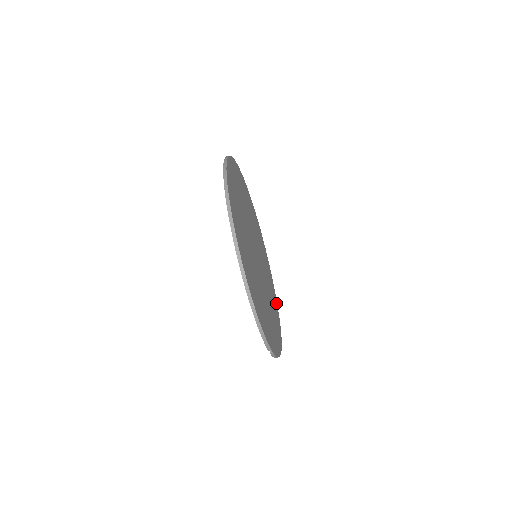
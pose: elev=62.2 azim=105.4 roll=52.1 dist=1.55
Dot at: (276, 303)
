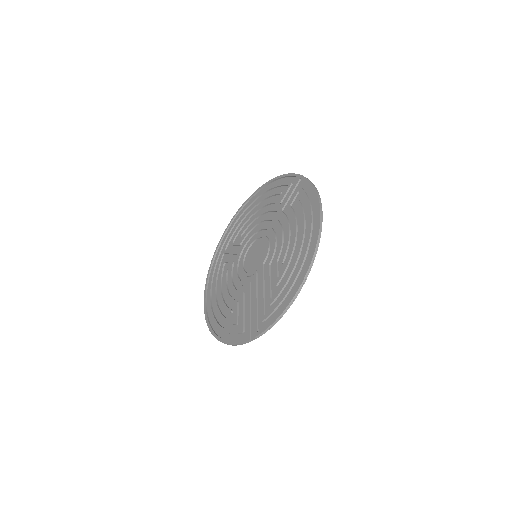
Dot at: occluded
